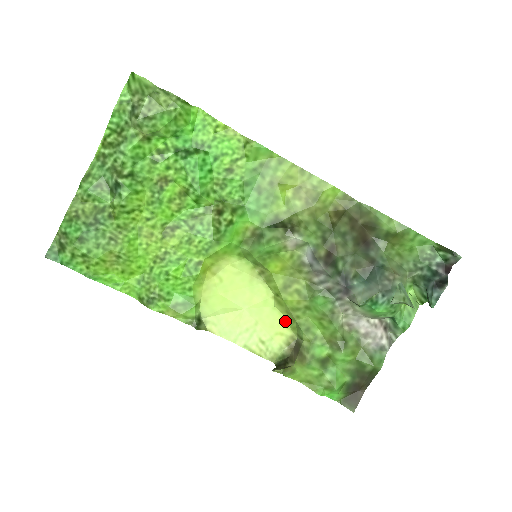
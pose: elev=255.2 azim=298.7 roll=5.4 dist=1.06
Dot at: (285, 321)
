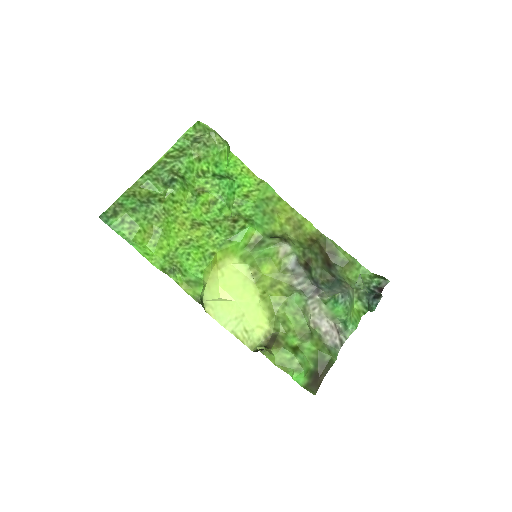
Dot at: (265, 317)
